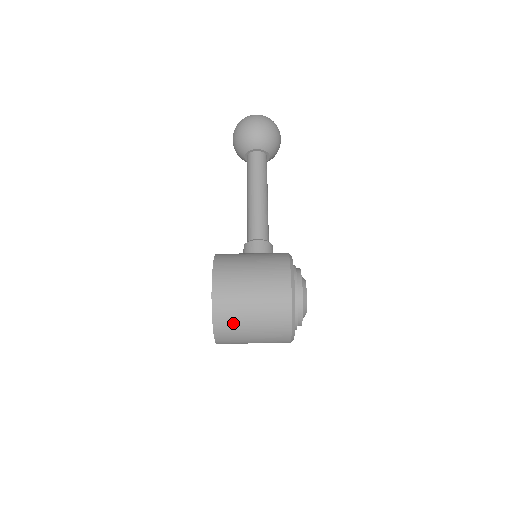
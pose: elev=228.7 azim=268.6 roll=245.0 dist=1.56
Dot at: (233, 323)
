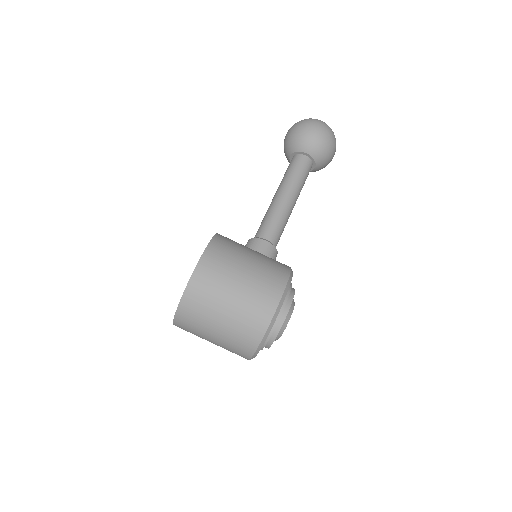
Dot at: (201, 310)
